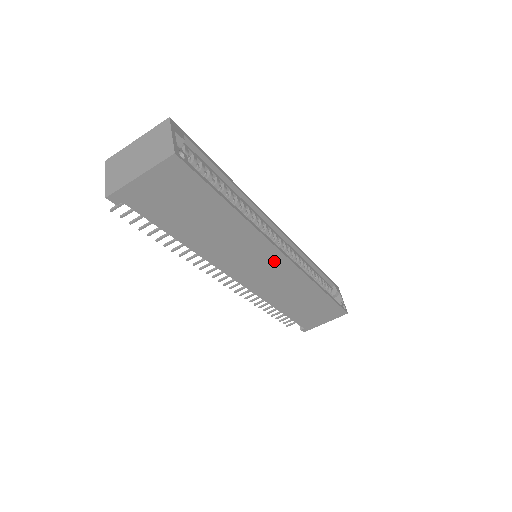
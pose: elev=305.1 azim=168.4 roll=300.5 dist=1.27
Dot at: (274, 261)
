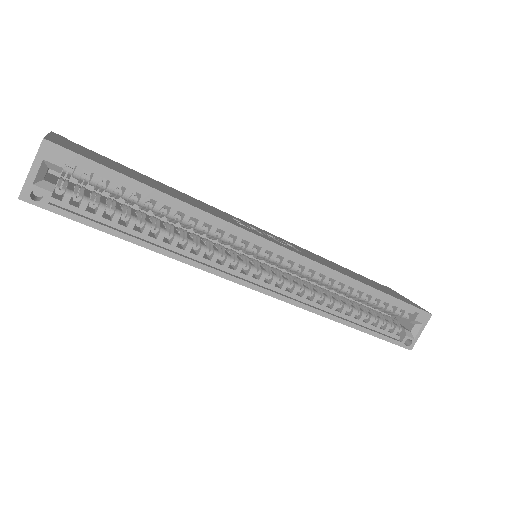
Dot at: occluded
